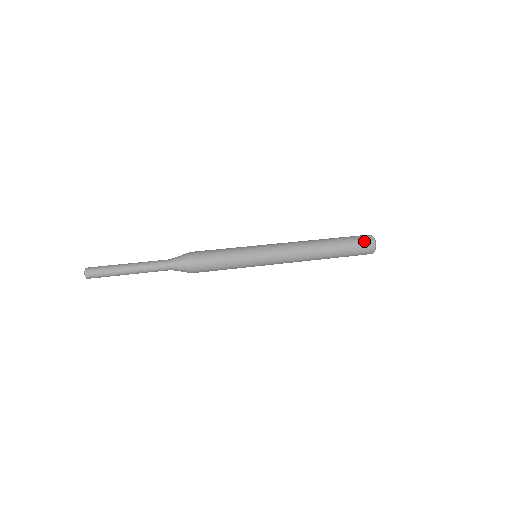
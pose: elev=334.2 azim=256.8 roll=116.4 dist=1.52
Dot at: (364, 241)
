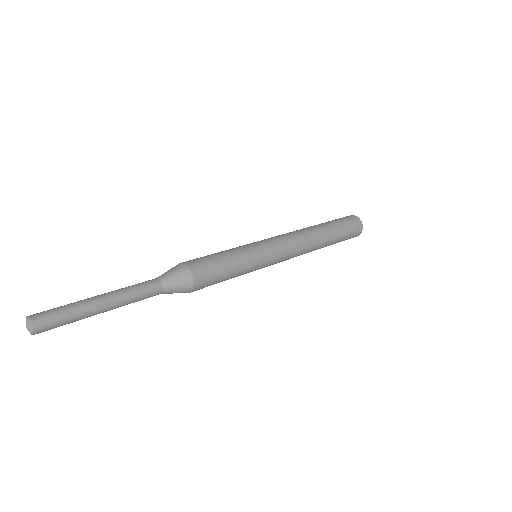
Dot at: (355, 228)
